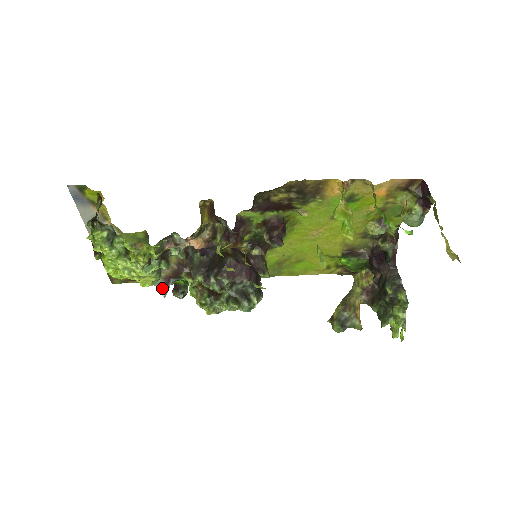
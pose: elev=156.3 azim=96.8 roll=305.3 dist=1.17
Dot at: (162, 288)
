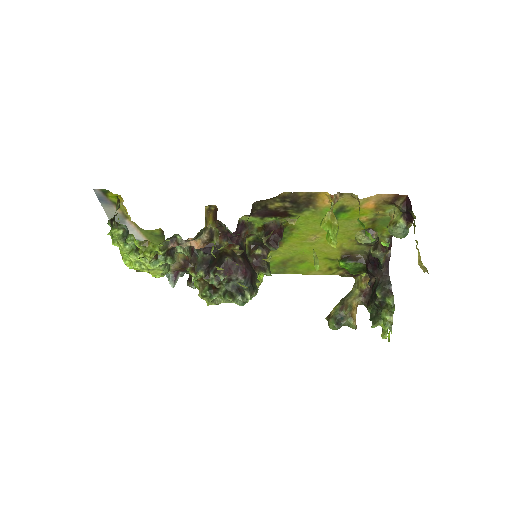
Dot at: (171, 279)
